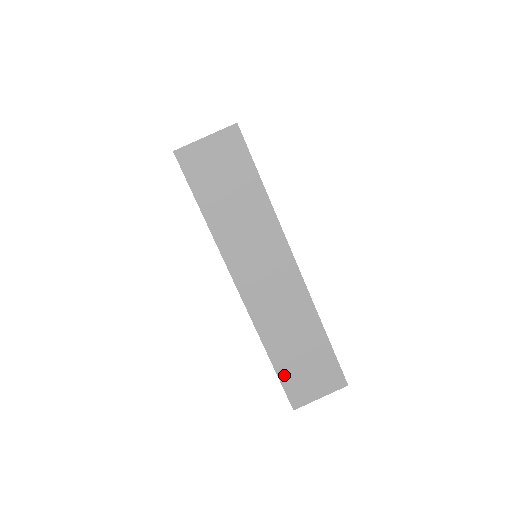
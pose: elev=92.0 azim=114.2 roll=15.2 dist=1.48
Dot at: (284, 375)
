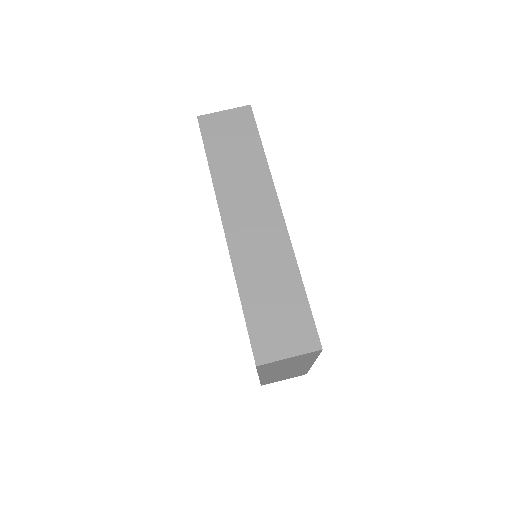
Dot at: (252, 321)
